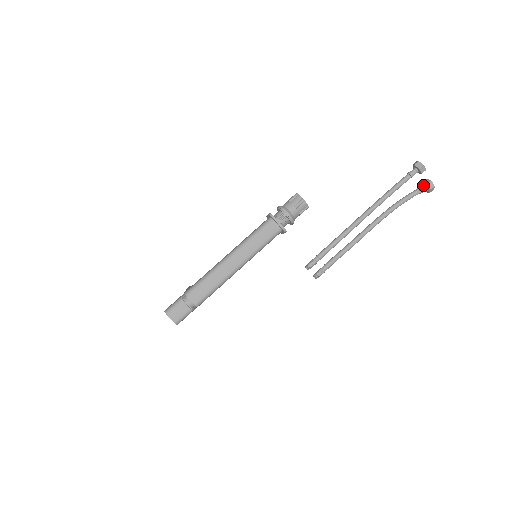
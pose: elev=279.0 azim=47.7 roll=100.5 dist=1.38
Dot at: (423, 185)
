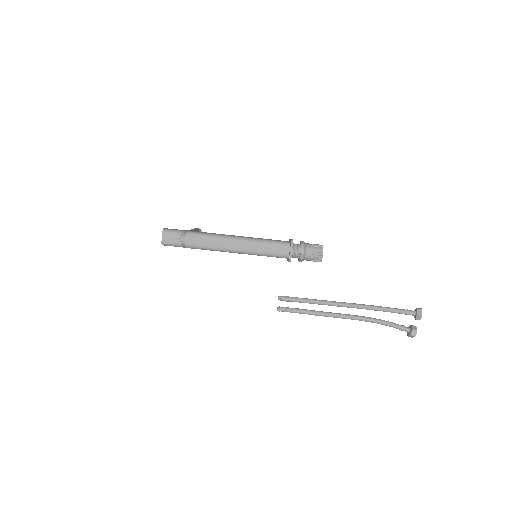
Dot at: (409, 327)
